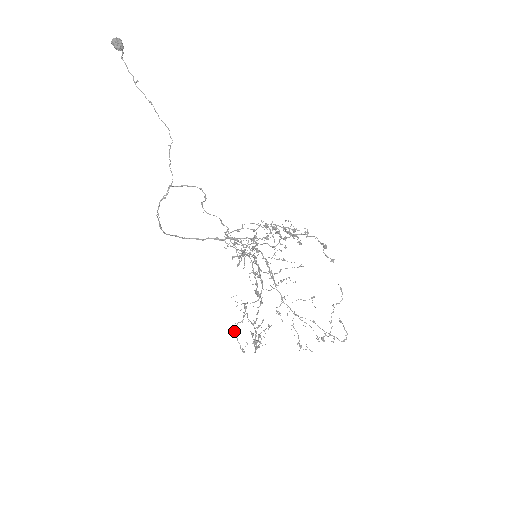
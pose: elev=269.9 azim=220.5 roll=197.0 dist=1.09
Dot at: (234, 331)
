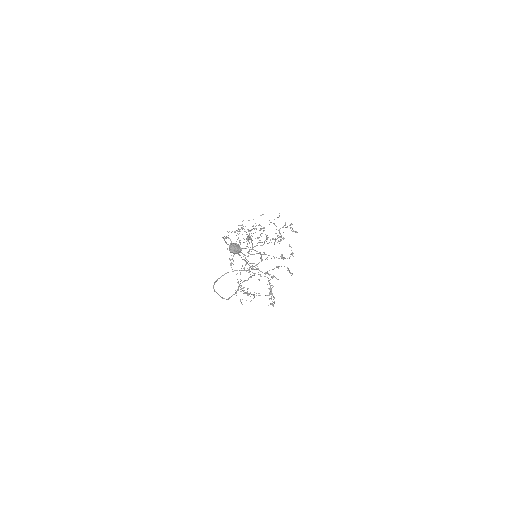
Dot at: occluded
